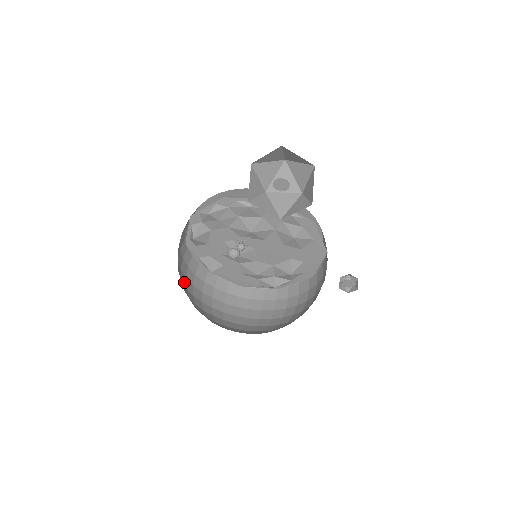
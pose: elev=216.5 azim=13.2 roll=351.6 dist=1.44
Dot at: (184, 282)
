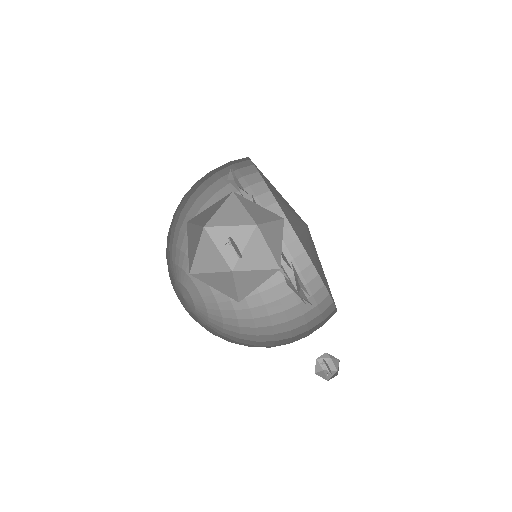
Dot at: occluded
